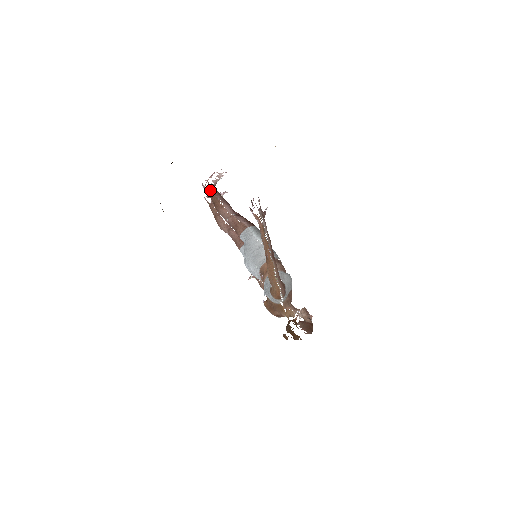
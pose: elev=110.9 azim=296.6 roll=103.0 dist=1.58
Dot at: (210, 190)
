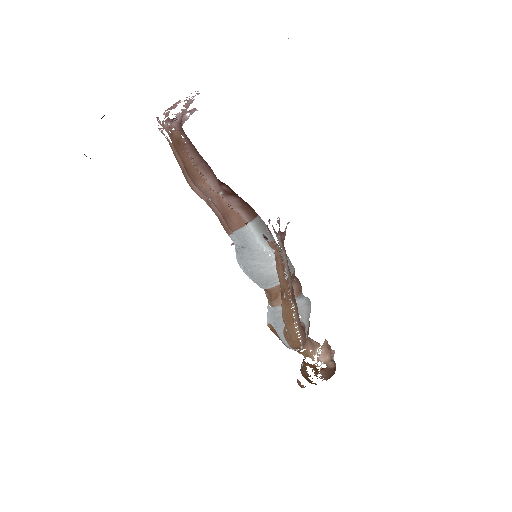
Dot at: (174, 136)
